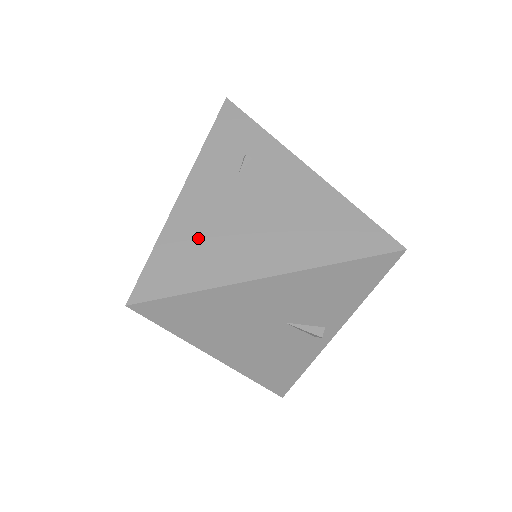
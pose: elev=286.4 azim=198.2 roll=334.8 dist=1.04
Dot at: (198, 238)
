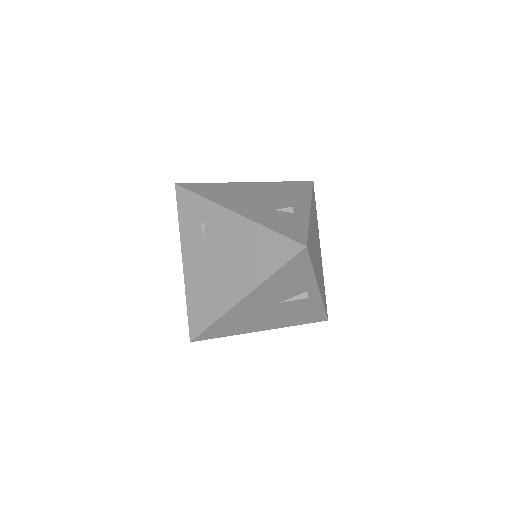
Dot at: (202, 290)
